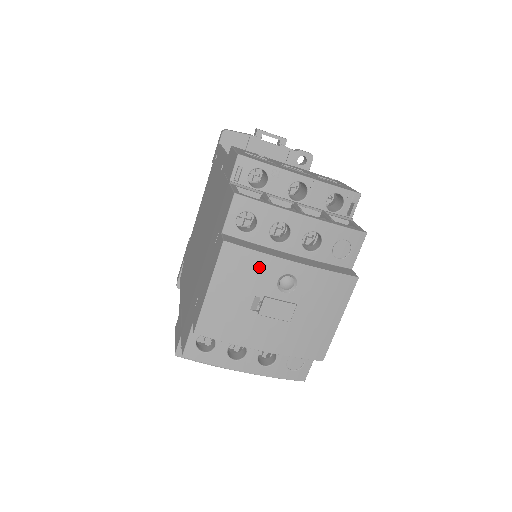
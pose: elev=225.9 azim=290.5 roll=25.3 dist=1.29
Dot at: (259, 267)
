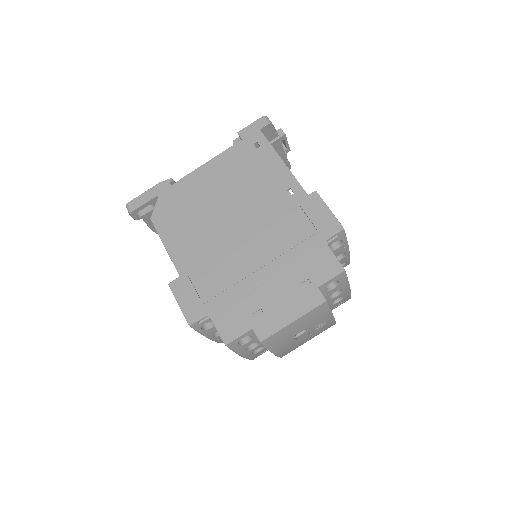
Dot at: (322, 317)
